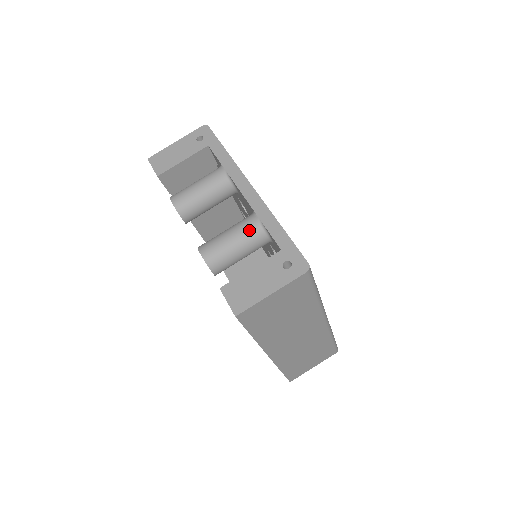
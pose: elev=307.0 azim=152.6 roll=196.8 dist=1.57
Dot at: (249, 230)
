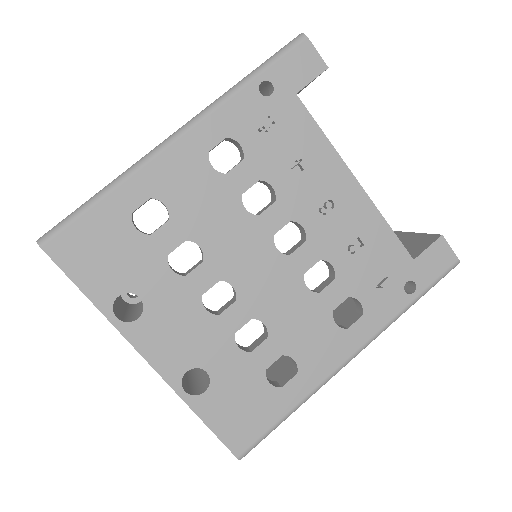
Dot at: occluded
